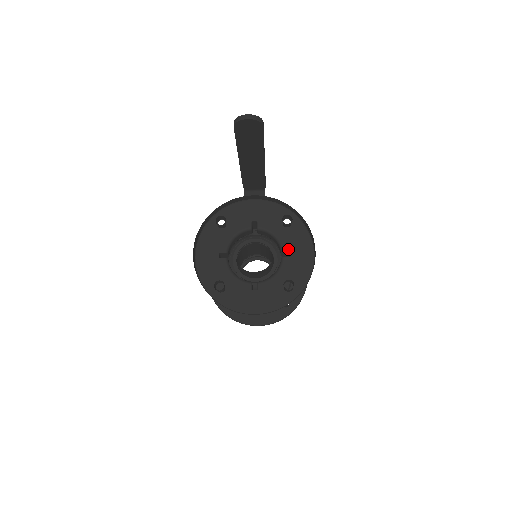
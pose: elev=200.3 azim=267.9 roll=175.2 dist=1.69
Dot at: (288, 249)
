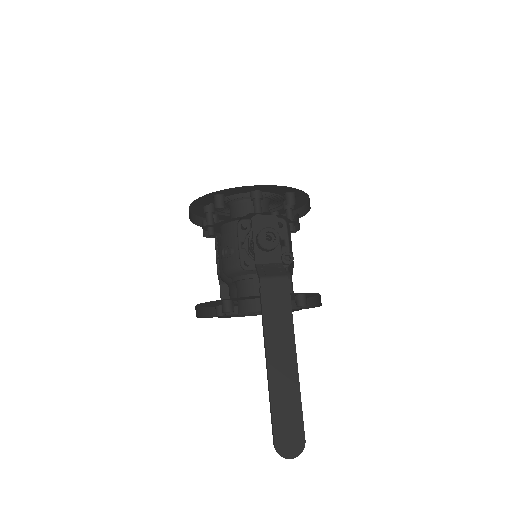
Dot at: occluded
